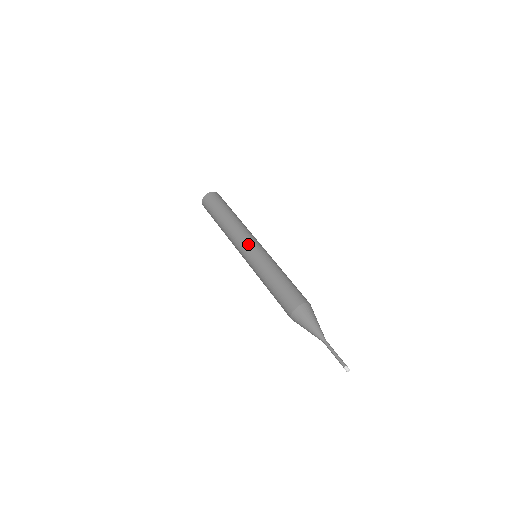
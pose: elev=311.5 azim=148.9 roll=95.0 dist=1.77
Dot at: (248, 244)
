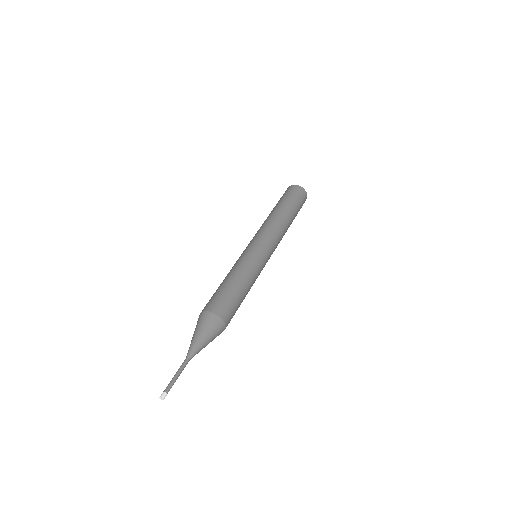
Dot at: (251, 241)
